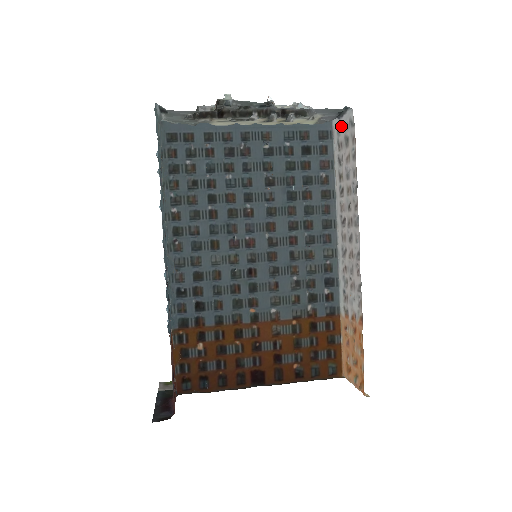
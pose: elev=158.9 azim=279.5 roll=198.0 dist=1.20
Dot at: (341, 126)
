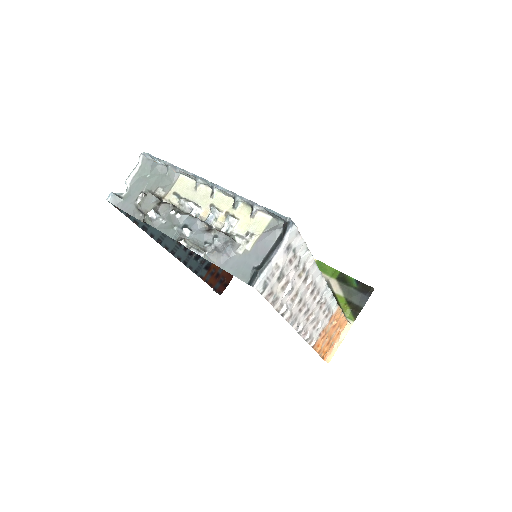
Dot at: (281, 256)
